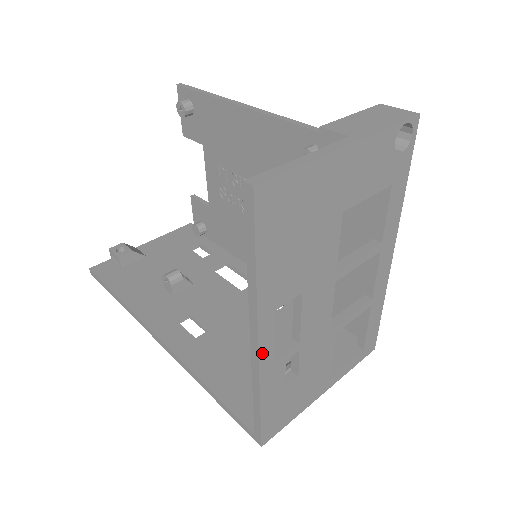
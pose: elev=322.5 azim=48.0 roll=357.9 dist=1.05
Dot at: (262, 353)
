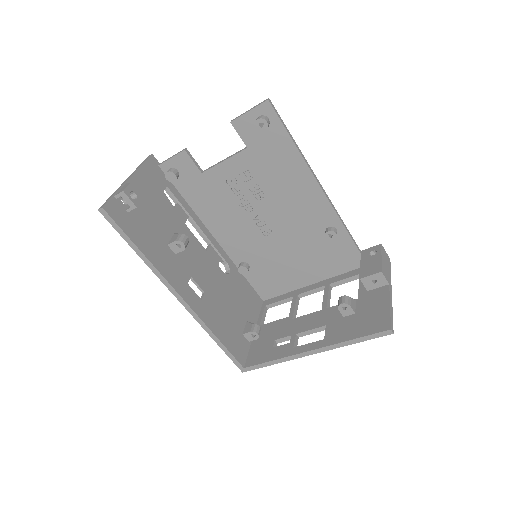
Dot at: (306, 354)
